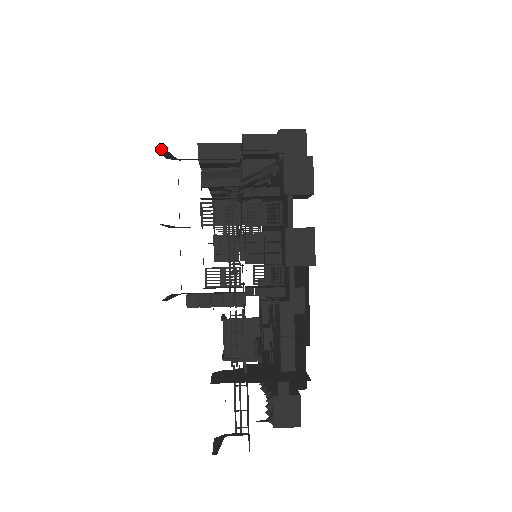
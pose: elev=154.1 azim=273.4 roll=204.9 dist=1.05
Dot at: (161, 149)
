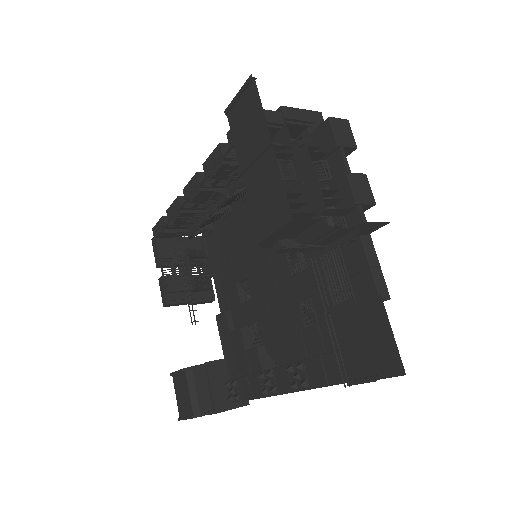
Dot at: (246, 87)
